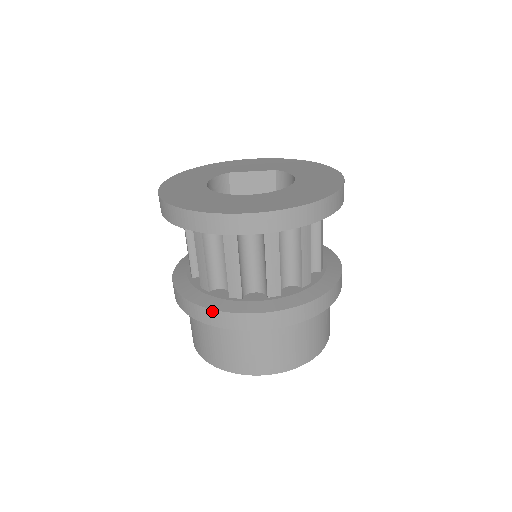
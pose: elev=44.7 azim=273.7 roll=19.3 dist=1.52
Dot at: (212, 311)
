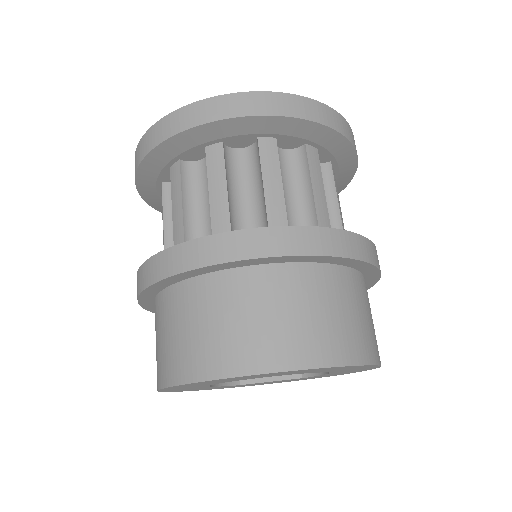
Dot at: (185, 245)
